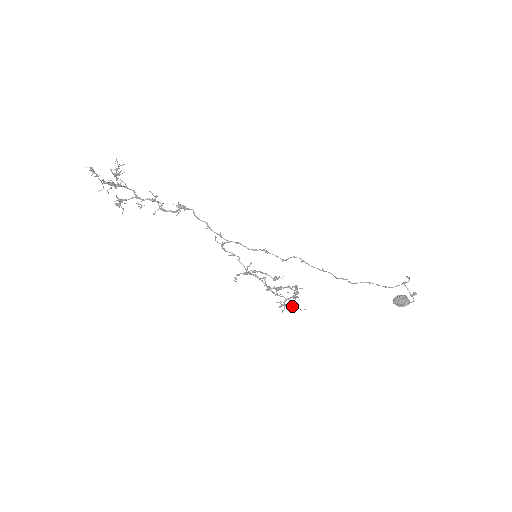
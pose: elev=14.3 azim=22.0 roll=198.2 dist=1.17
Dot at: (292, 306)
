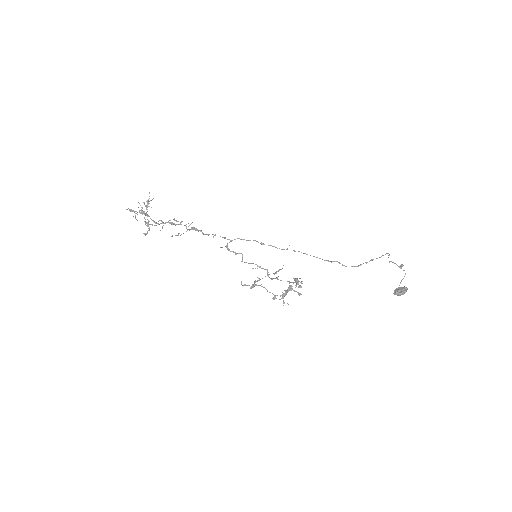
Dot at: (295, 279)
